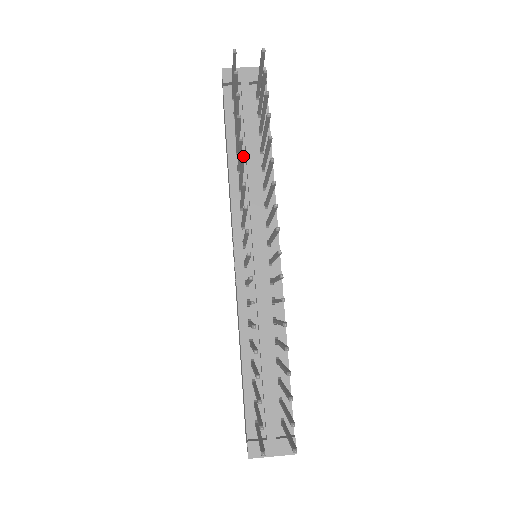
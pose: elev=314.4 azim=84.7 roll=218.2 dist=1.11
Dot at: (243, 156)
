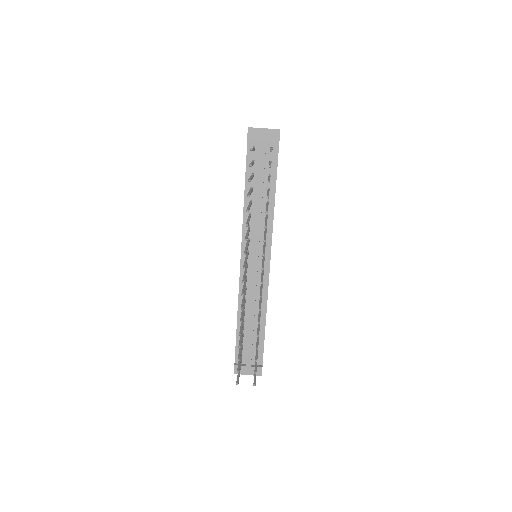
Dot at: (255, 193)
